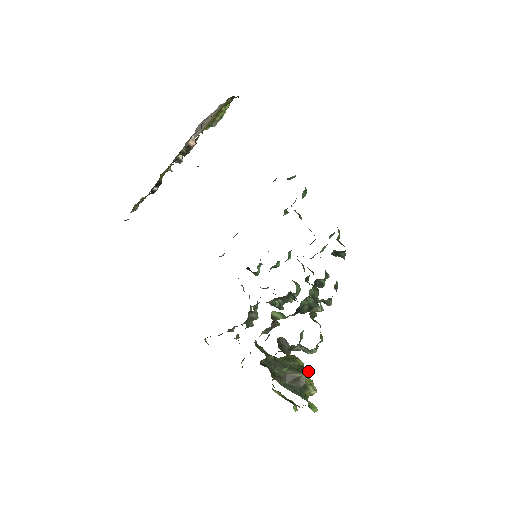
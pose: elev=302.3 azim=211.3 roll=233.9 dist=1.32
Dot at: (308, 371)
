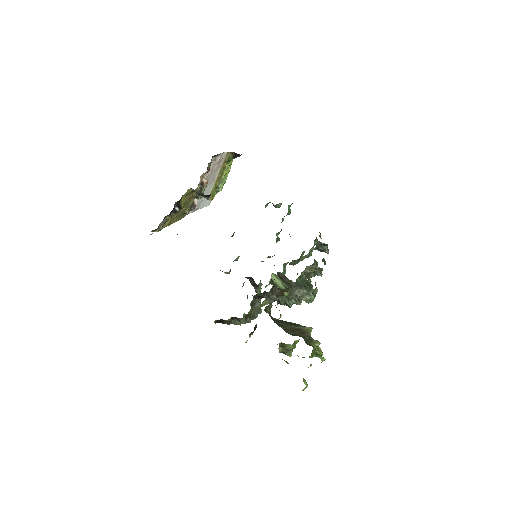
Dot at: occluded
